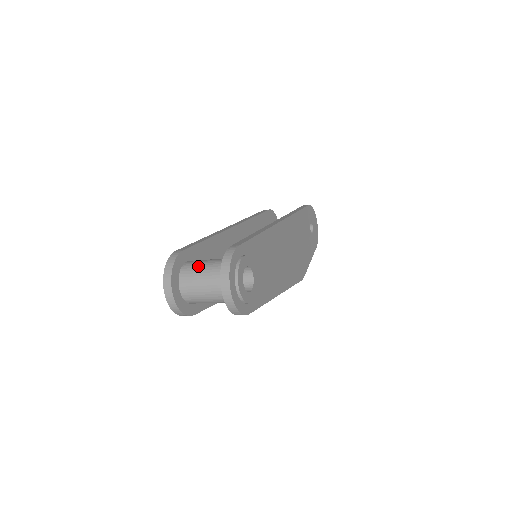
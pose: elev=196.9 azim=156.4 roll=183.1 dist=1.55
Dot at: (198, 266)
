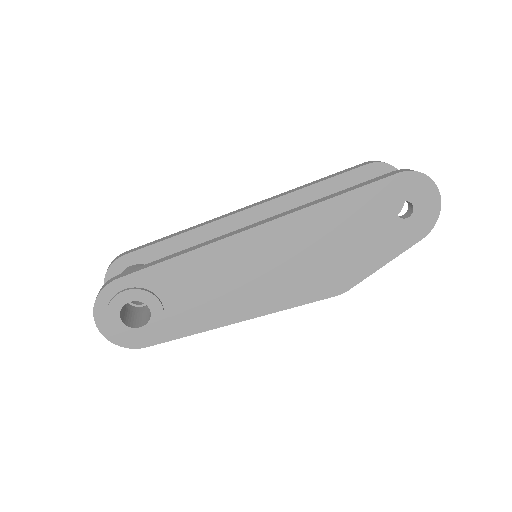
Dot at: occluded
